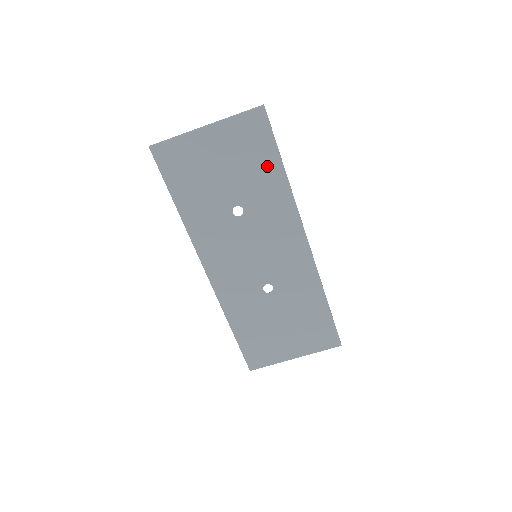
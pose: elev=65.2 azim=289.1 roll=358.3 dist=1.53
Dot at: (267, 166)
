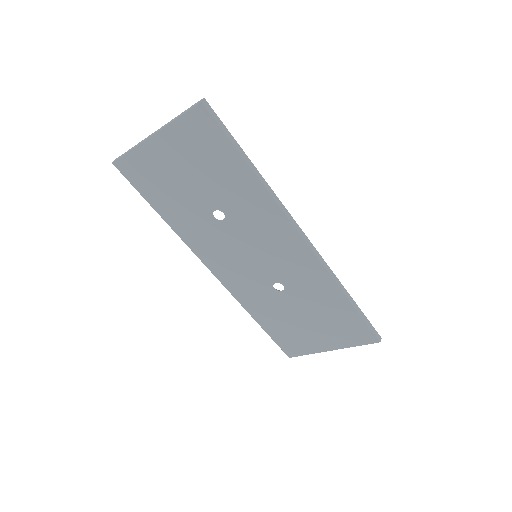
Dot at: (230, 167)
